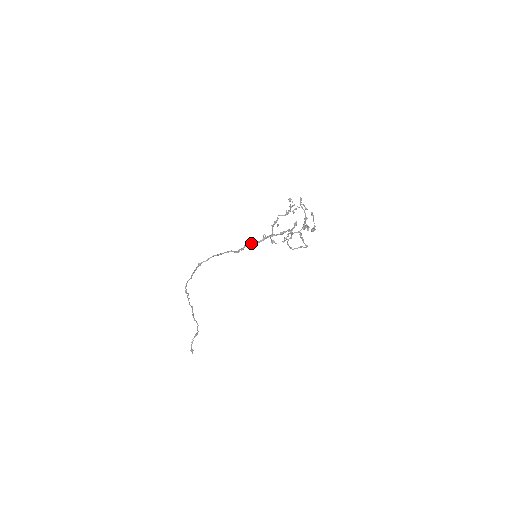
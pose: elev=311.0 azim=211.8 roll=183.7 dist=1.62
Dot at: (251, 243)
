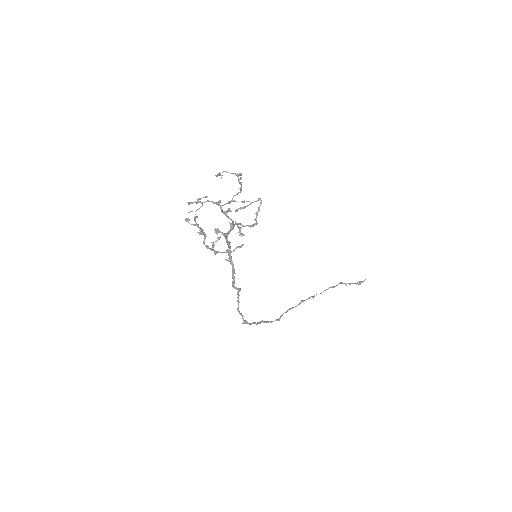
Dot at: (232, 277)
